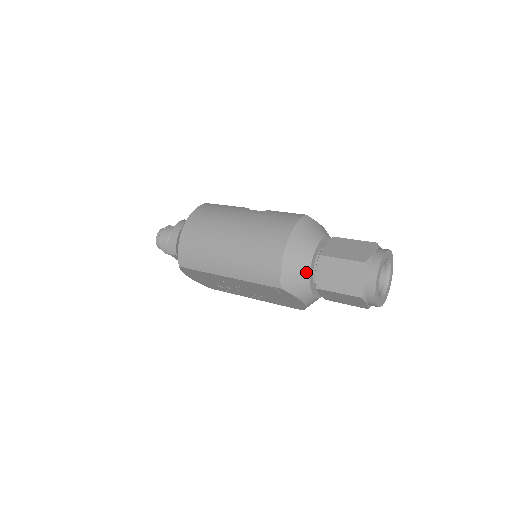
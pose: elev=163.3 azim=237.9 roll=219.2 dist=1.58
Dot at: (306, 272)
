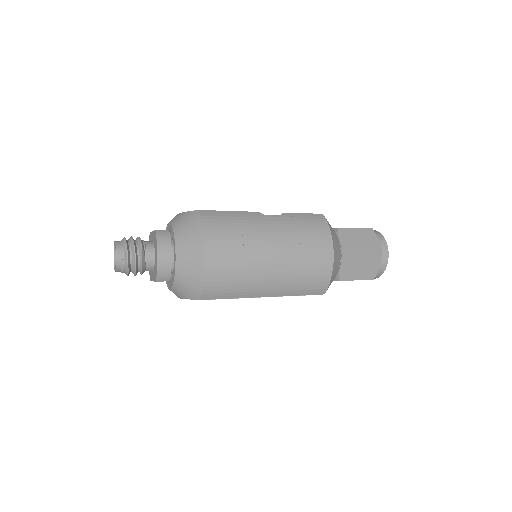
Dot at: (337, 272)
